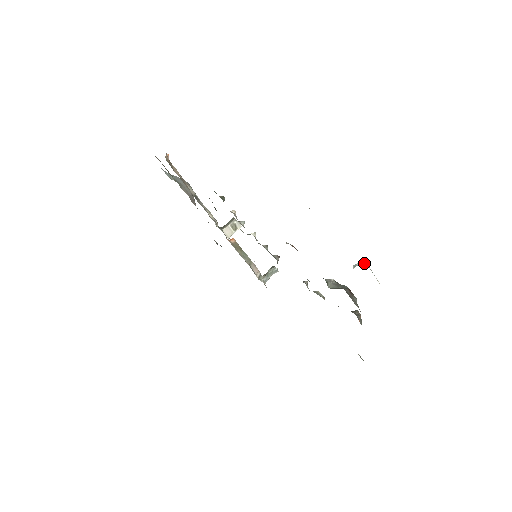
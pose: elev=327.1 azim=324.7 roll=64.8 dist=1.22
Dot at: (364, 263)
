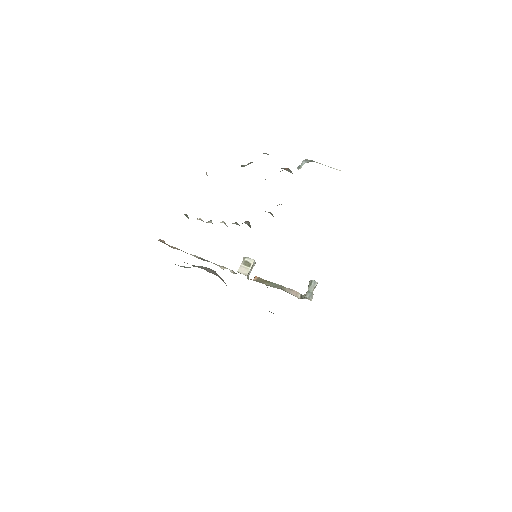
Dot at: (308, 161)
